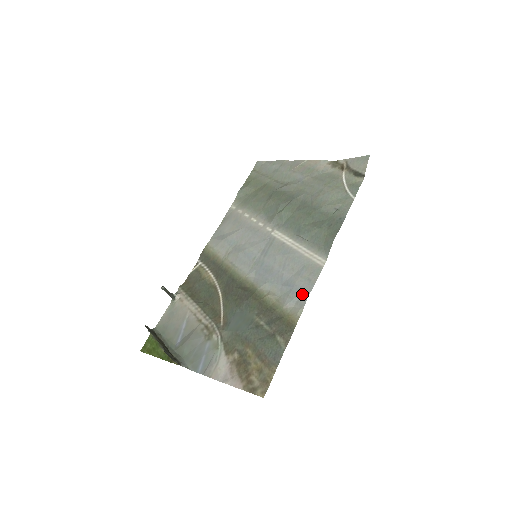
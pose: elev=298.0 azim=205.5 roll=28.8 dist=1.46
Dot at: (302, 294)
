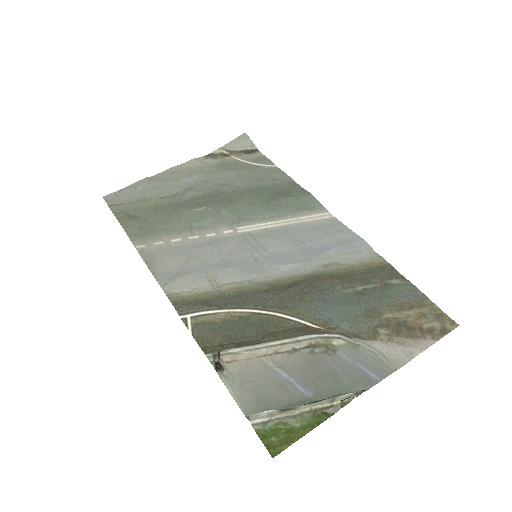
Dot at: (355, 242)
